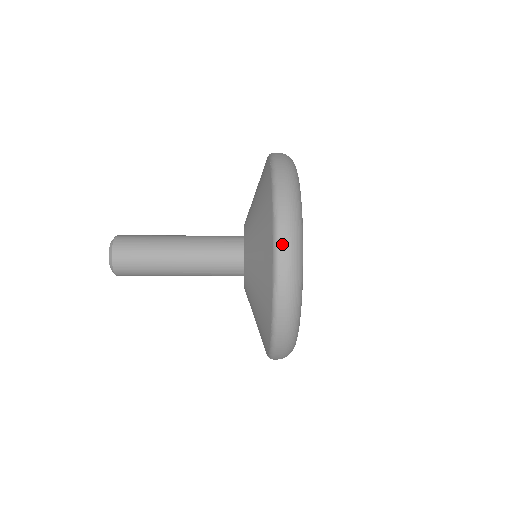
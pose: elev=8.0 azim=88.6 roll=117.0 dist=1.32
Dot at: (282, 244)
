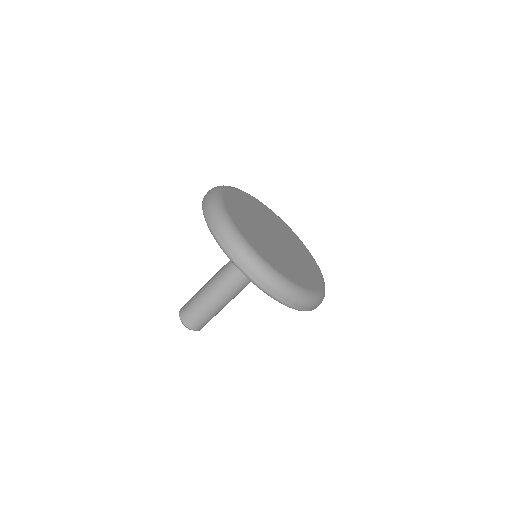
Dot at: (205, 207)
